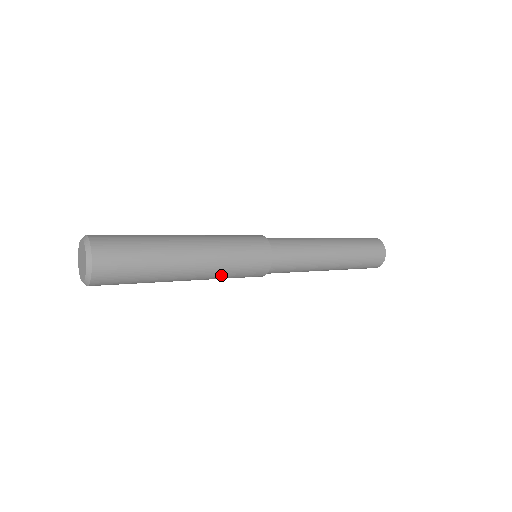
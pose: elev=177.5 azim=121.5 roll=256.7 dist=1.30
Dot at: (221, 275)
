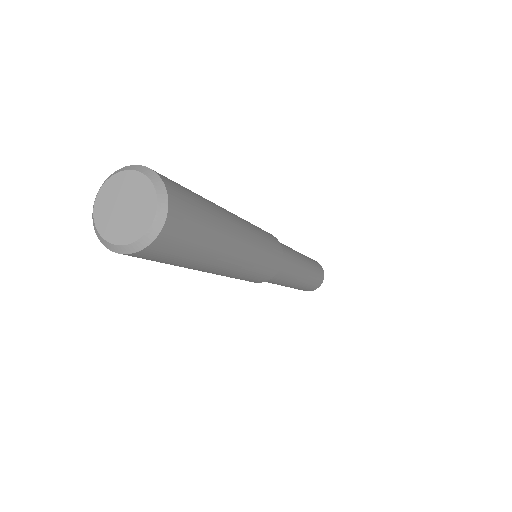
Dot at: (229, 276)
